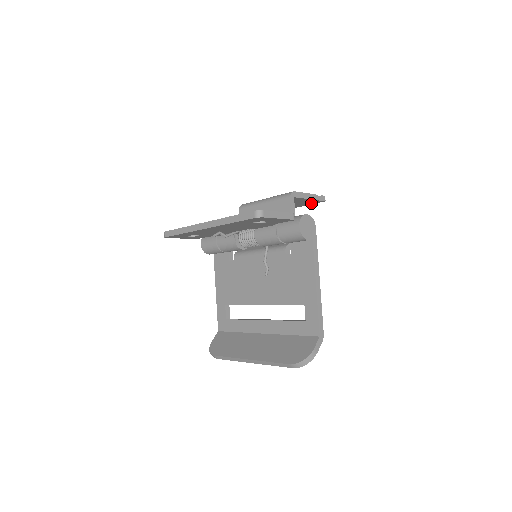
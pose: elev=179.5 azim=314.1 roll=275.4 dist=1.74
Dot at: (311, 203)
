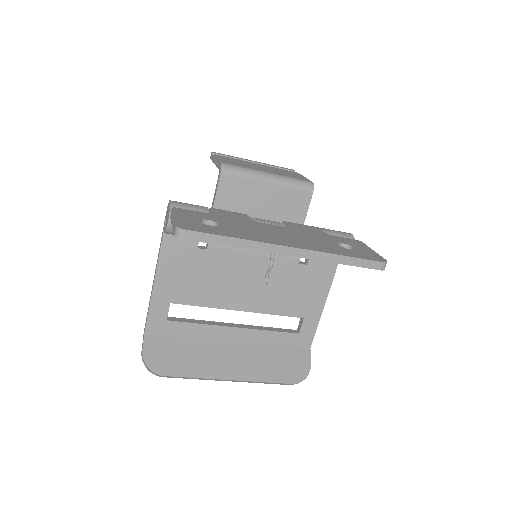
Dot at: occluded
